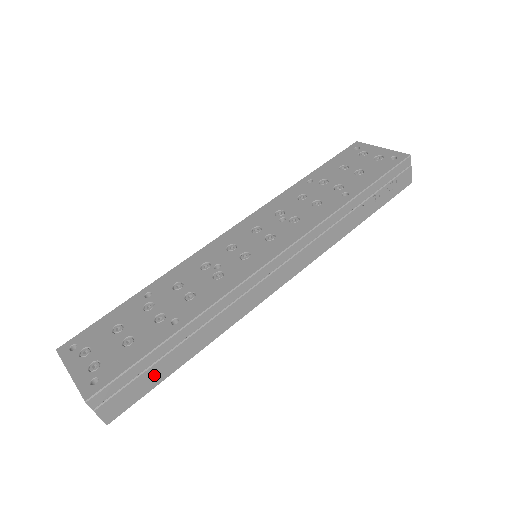
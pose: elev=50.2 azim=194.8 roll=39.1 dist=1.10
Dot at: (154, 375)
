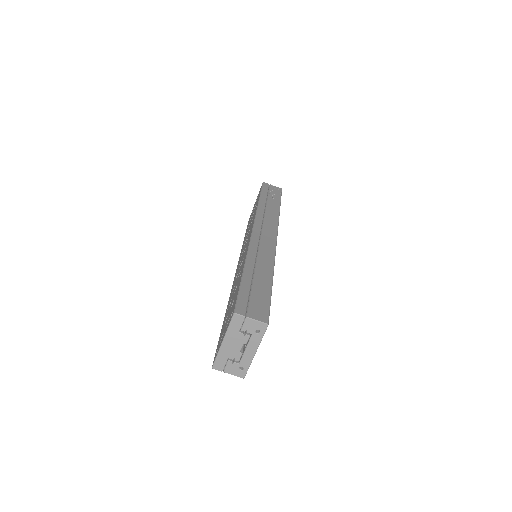
Dot at: (260, 292)
